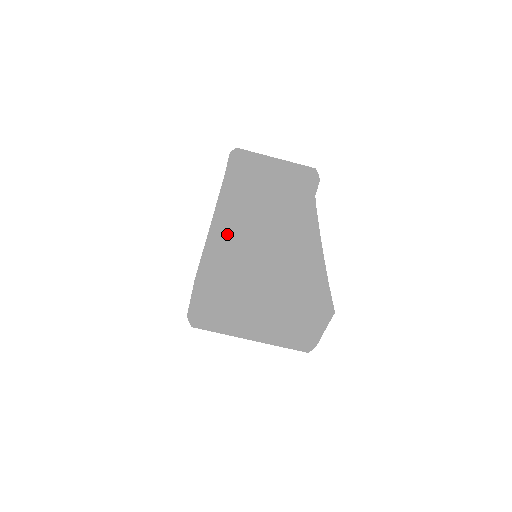
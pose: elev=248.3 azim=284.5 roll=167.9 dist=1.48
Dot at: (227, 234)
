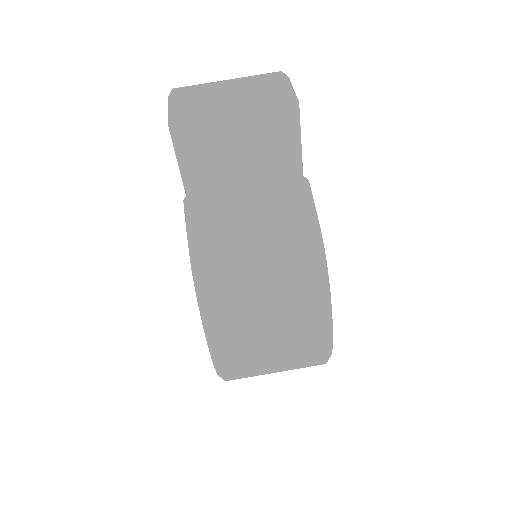
Dot at: occluded
